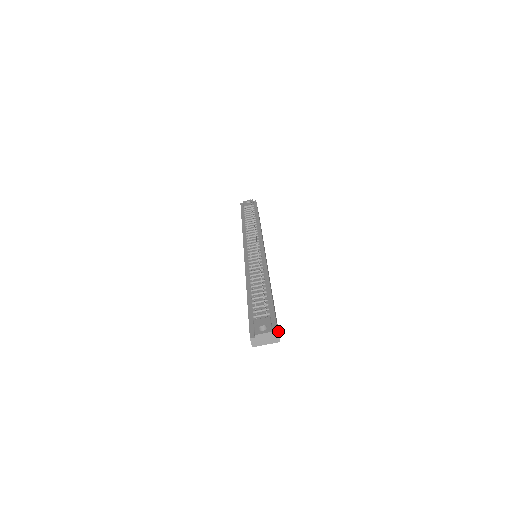
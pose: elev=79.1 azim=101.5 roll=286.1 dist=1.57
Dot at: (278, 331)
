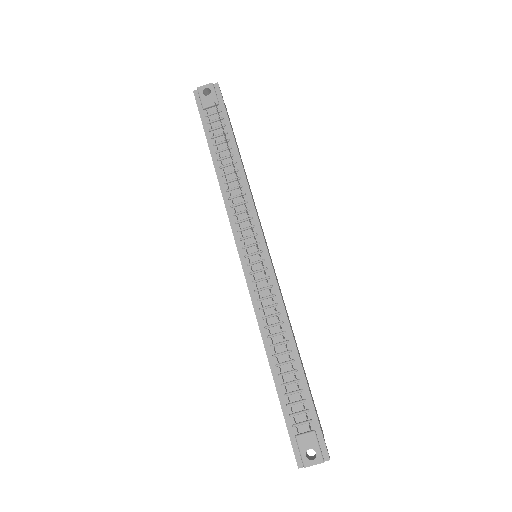
Dot at: (321, 427)
